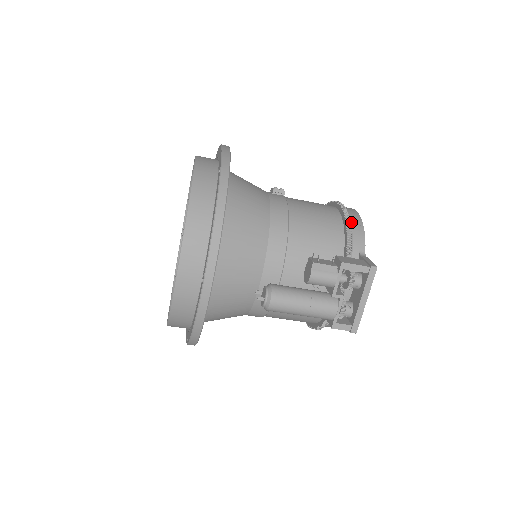
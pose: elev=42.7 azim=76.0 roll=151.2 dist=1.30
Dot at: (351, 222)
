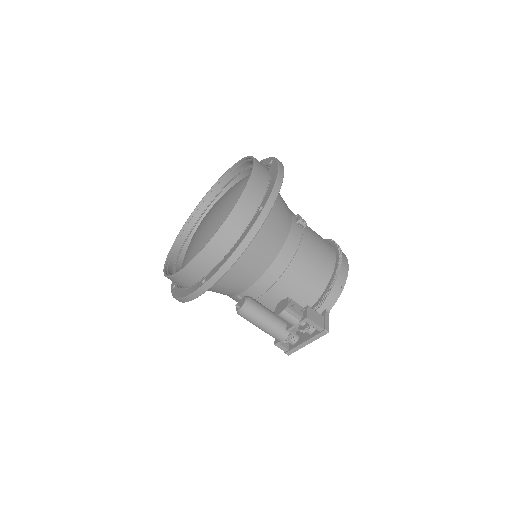
Dot at: (337, 281)
